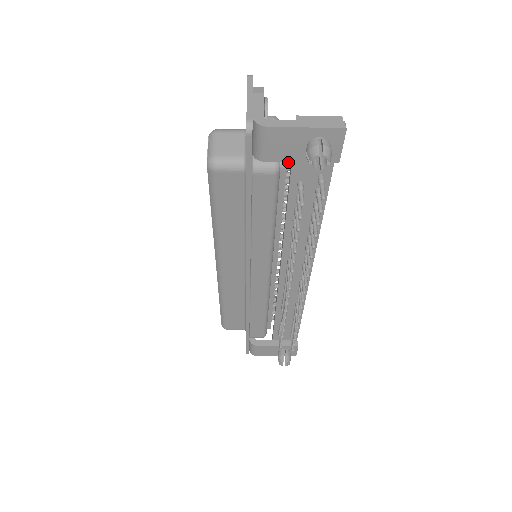
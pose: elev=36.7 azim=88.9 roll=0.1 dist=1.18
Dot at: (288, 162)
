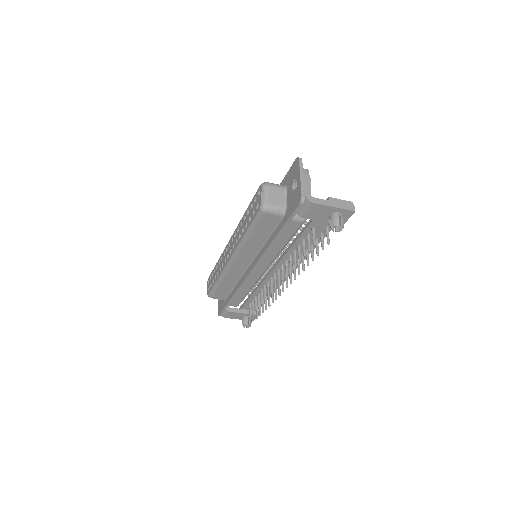
Dot at: occluded
